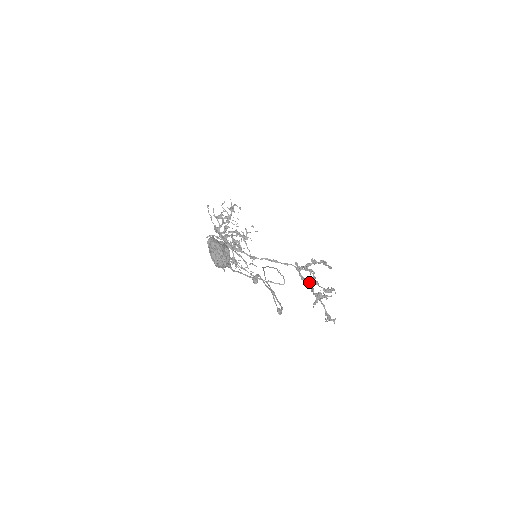
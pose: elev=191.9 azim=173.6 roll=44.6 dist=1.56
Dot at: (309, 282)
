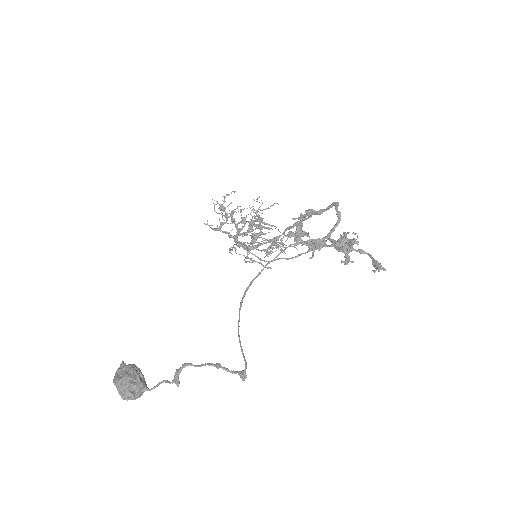
Dot at: (315, 248)
